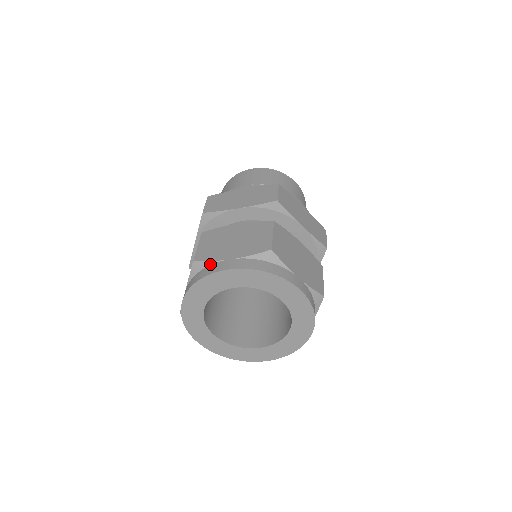
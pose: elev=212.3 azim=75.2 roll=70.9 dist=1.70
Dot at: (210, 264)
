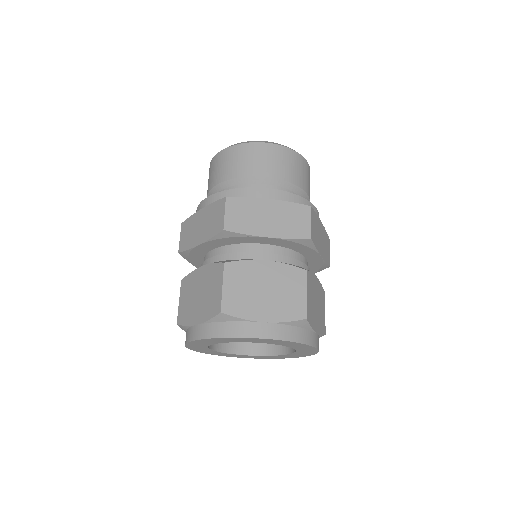
Dot at: (240, 321)
